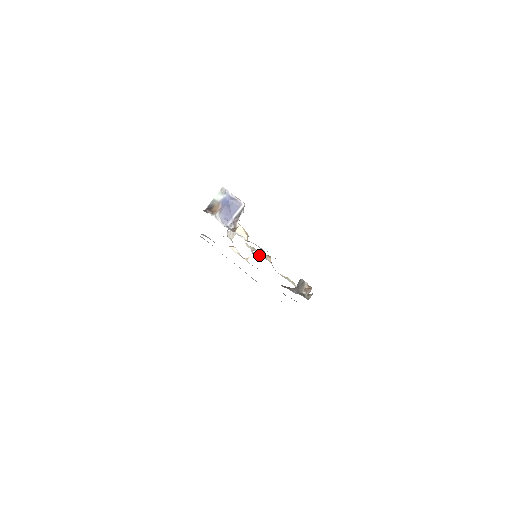
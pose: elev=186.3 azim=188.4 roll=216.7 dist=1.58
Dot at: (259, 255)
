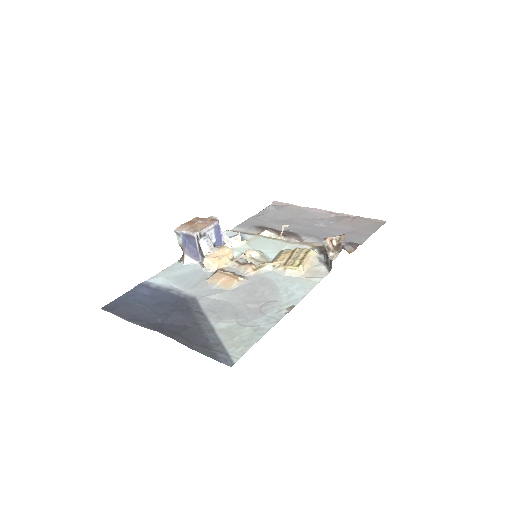
Dot at: (287, 226)
